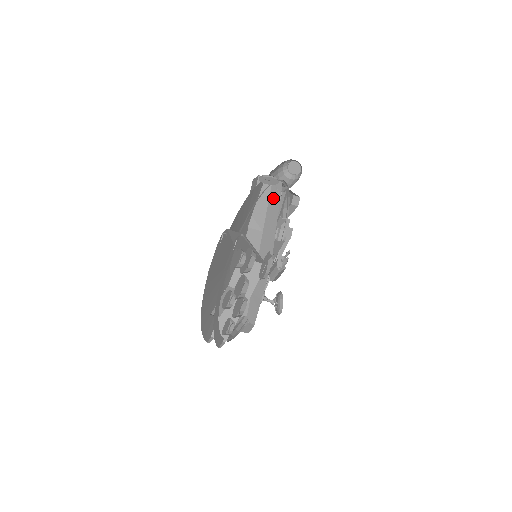
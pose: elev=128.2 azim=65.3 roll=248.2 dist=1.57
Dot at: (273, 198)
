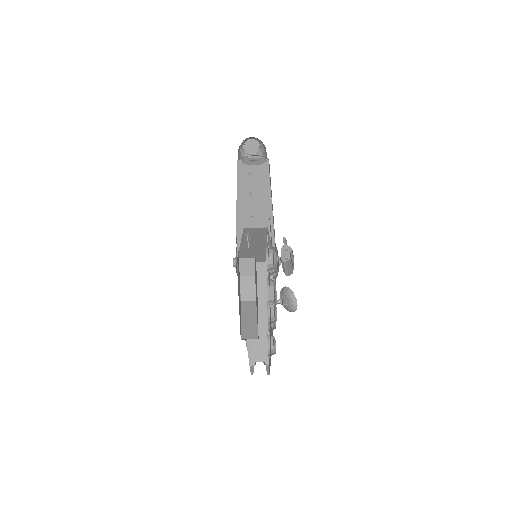
Dot at: (260, 181)
